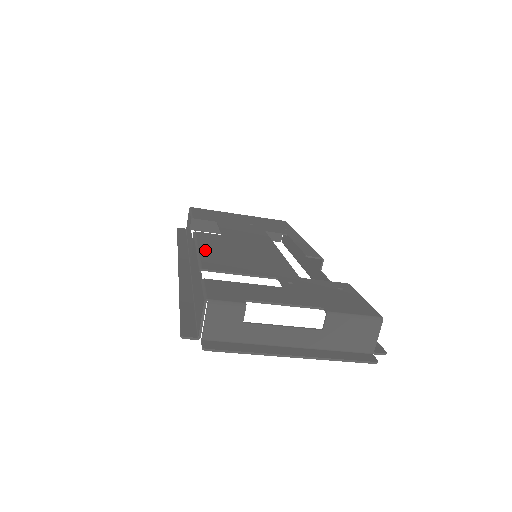
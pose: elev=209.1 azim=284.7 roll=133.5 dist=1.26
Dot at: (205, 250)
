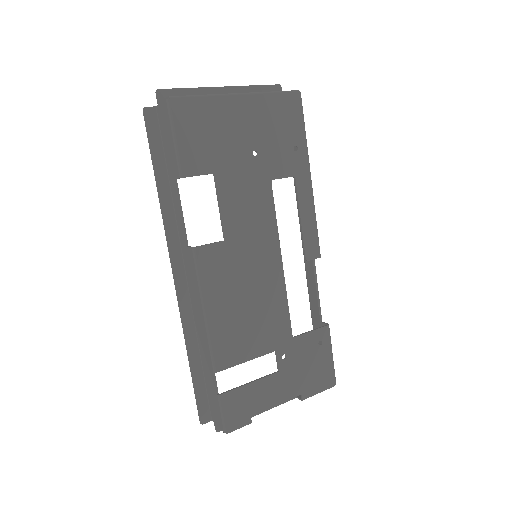
Dot at: (213, 316)
